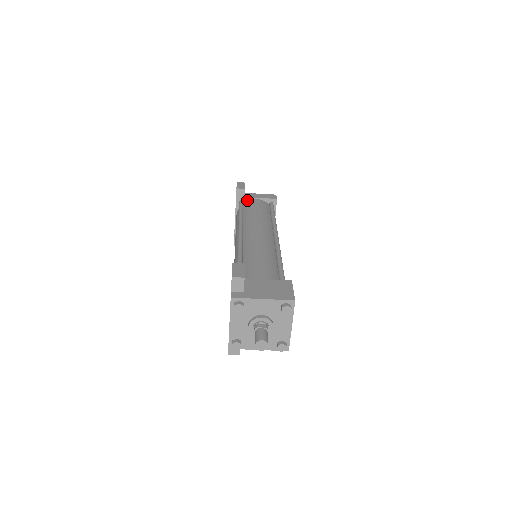
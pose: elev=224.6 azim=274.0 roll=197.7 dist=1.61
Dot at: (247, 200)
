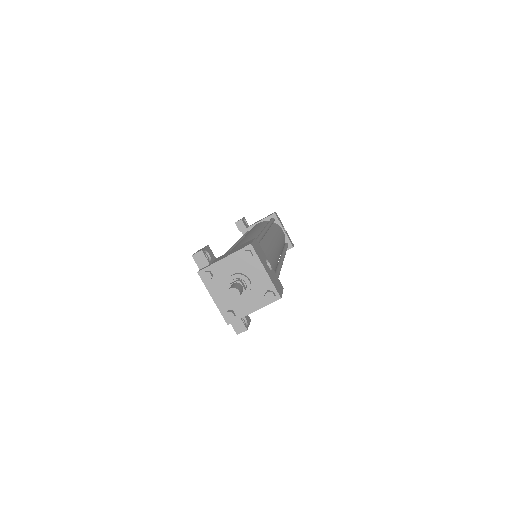
Dot at: occluded
